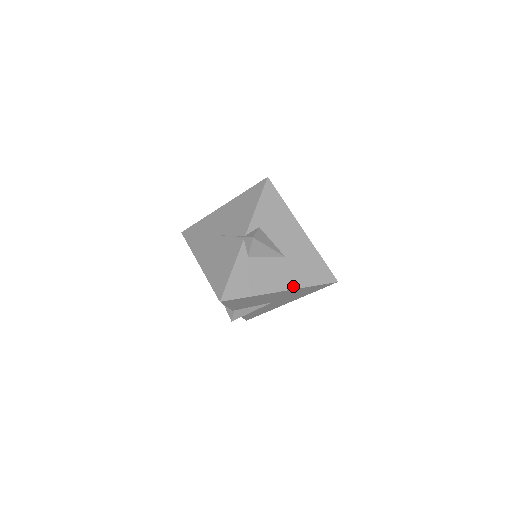
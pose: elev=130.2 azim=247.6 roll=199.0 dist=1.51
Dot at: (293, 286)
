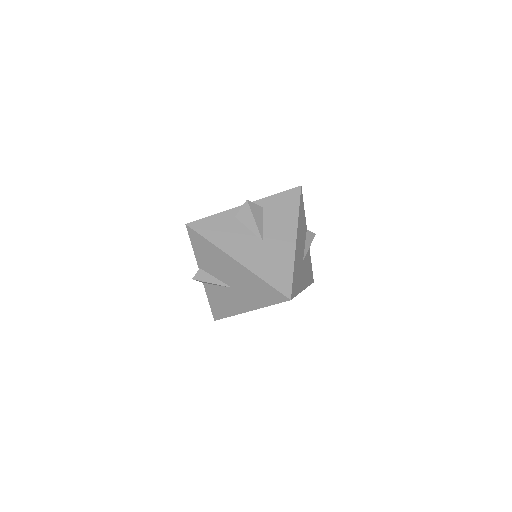
Dot at: (249, 266)
